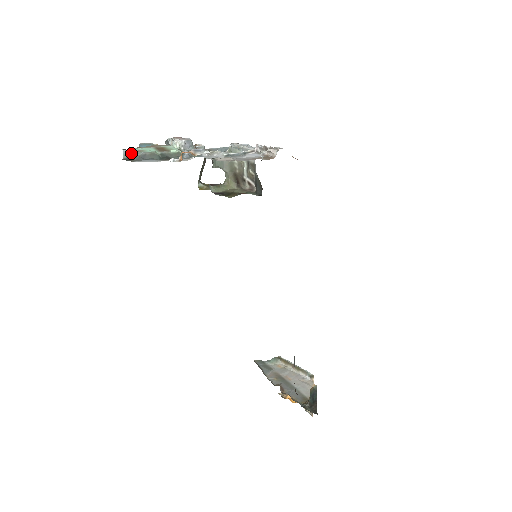
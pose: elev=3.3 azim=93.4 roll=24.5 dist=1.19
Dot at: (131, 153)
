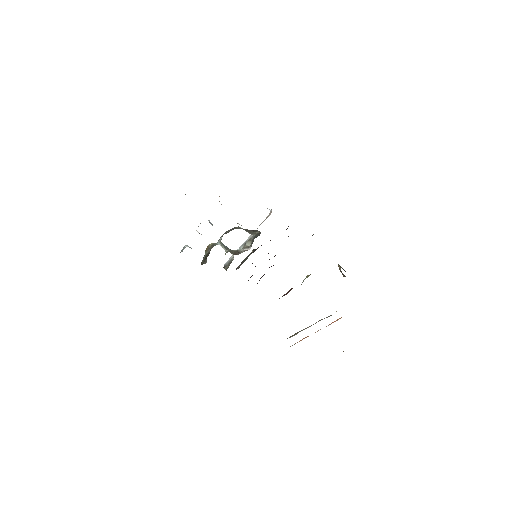
Dot at: occluded
